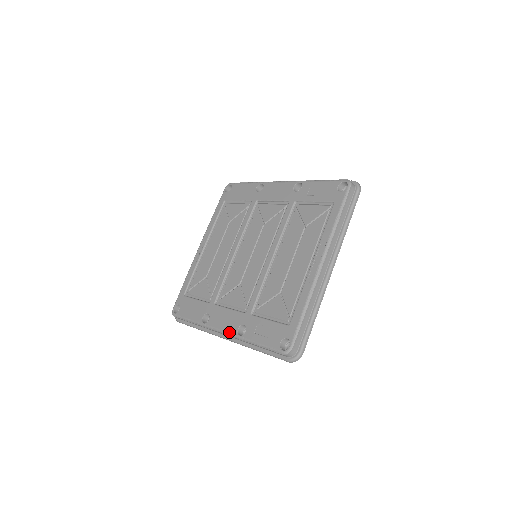
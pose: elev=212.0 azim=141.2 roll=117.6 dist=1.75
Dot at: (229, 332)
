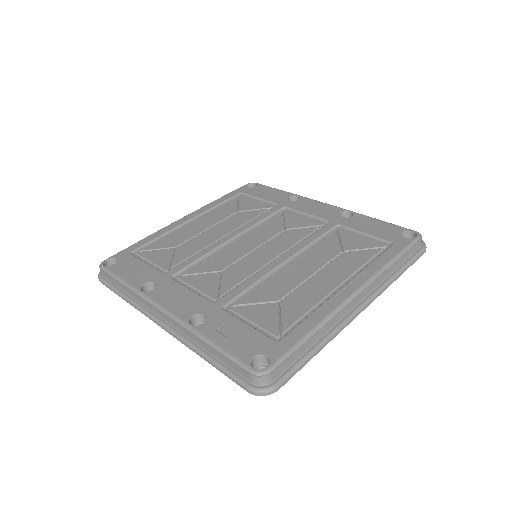
Dot at: (176, 314)
